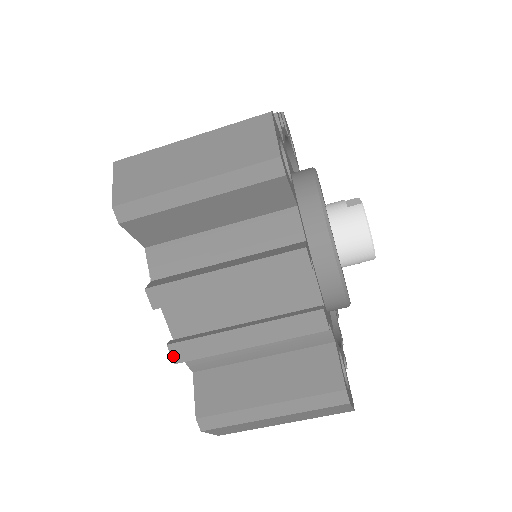
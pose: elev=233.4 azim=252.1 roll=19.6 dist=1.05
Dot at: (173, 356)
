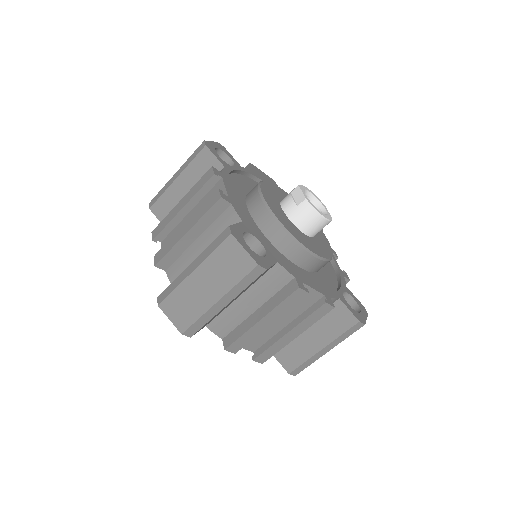
Dot at: (259, 362)
